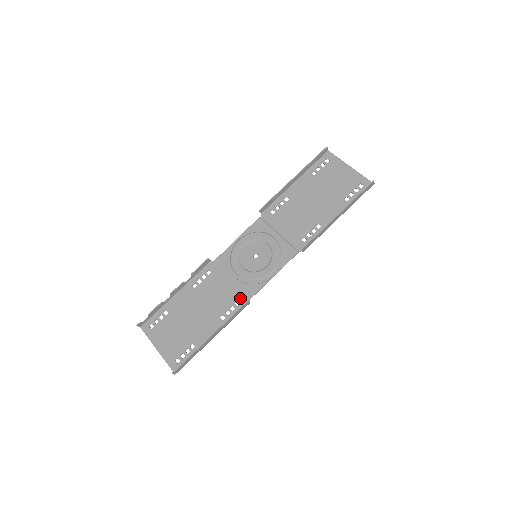
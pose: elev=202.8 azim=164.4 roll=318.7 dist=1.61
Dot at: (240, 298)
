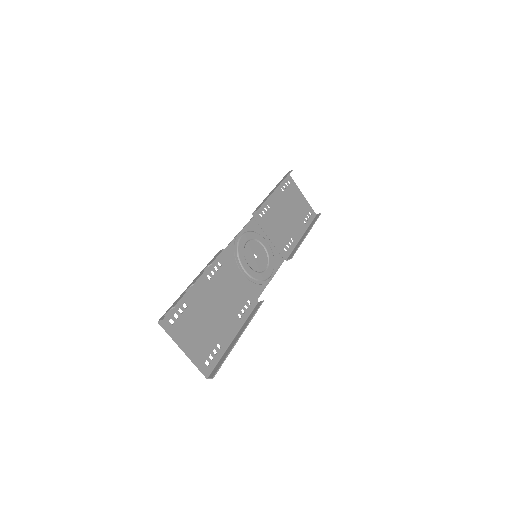
Dot at: (251, 297)
